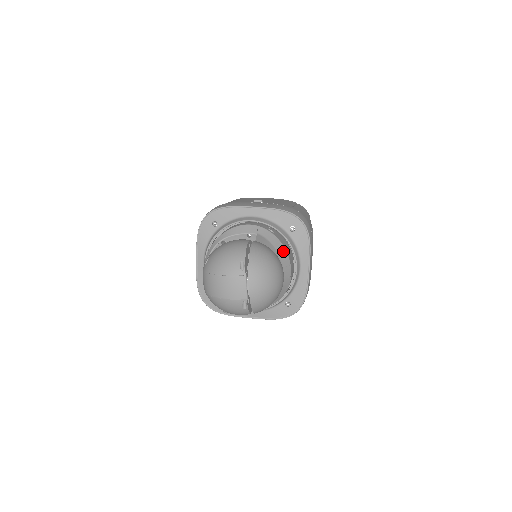
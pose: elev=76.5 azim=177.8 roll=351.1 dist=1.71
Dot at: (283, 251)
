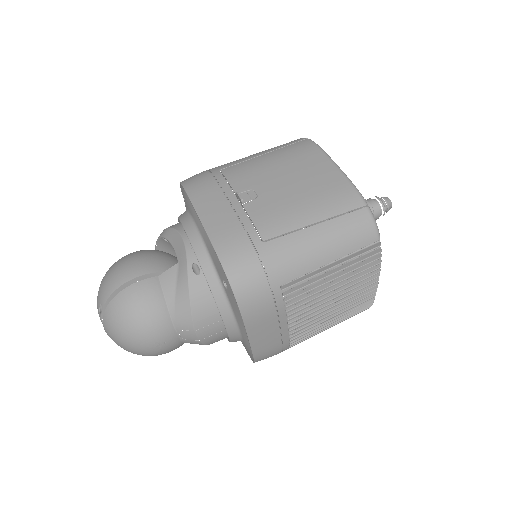
Dot at: (185, 311)
